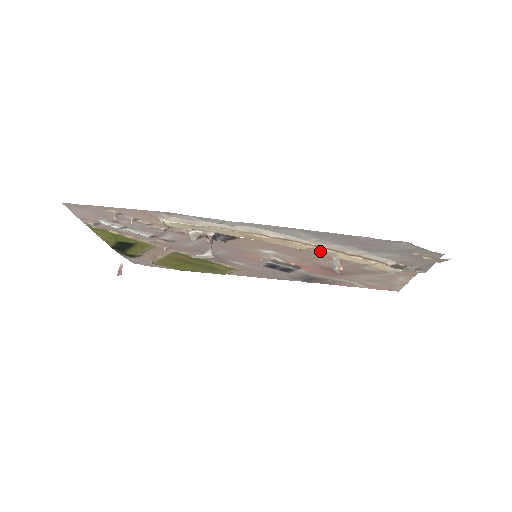
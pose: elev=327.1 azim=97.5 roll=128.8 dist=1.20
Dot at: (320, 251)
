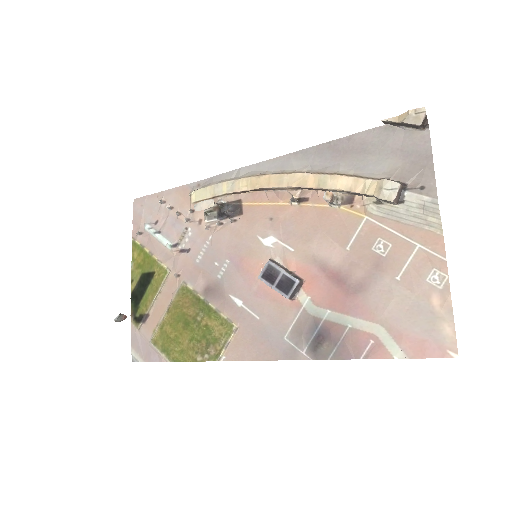
Dot at: (311, 183)
